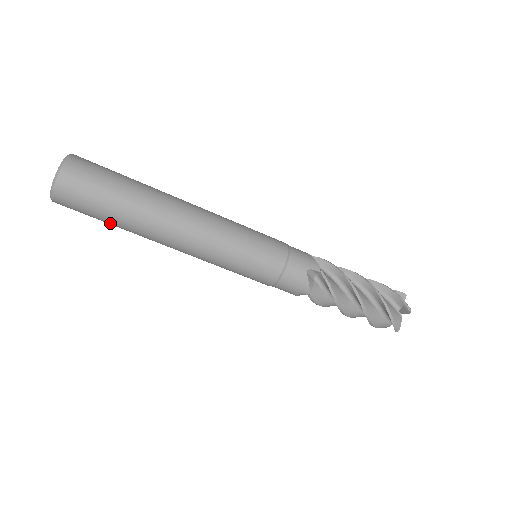
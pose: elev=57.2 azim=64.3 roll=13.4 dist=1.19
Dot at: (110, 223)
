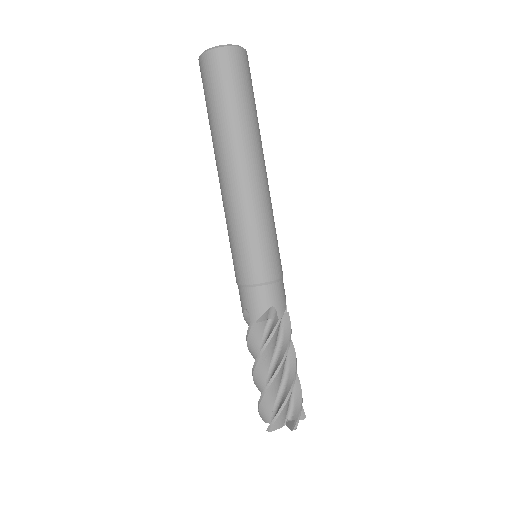
Dot at: (209, 114)
